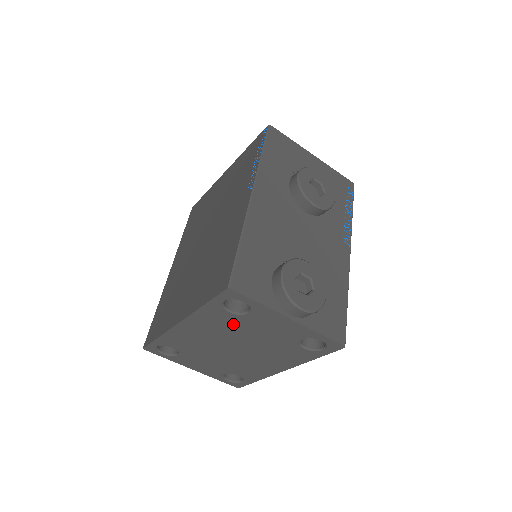
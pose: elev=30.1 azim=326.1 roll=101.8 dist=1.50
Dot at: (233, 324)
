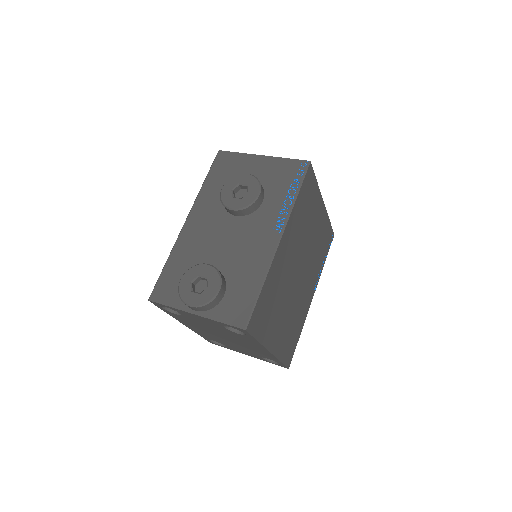
Dot at: (192, 321)
